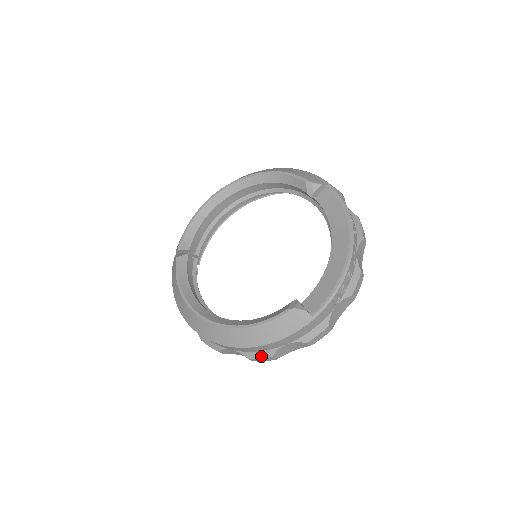
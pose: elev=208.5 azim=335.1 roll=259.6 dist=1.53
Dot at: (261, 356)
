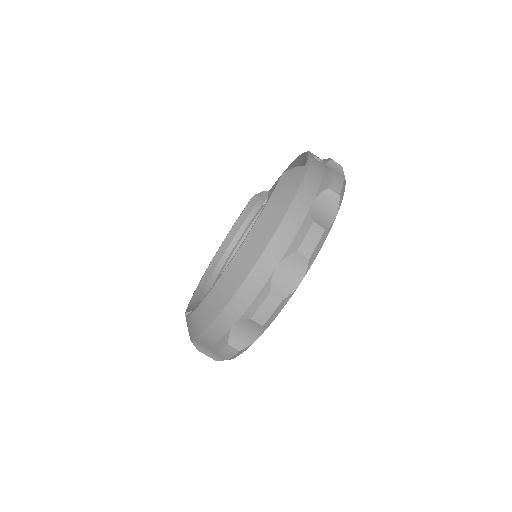
Dot at: (304, 233)
